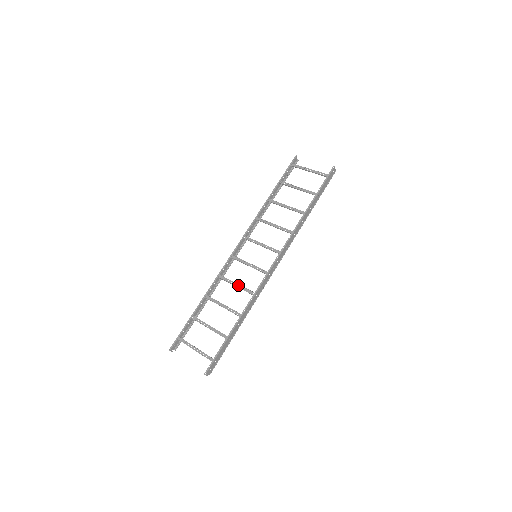
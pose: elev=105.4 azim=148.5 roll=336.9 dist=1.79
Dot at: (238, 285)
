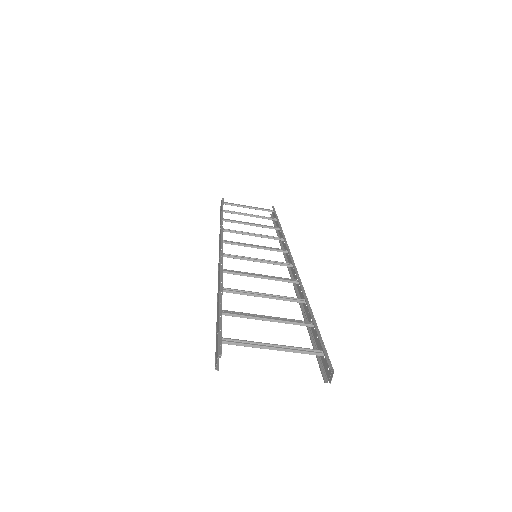
Dot at: (264, 275)
